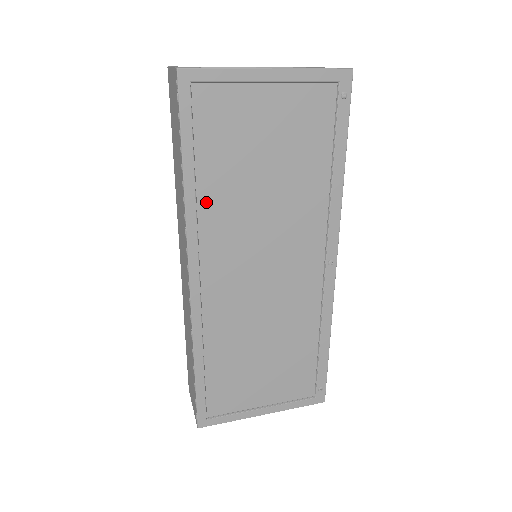
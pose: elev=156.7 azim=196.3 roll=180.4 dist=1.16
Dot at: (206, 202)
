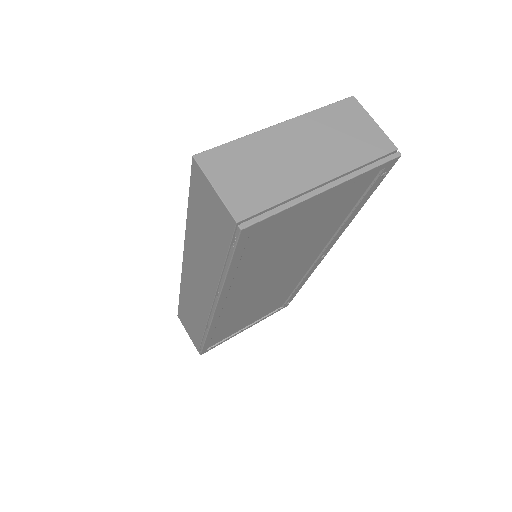
Dot at: (239, 278)
